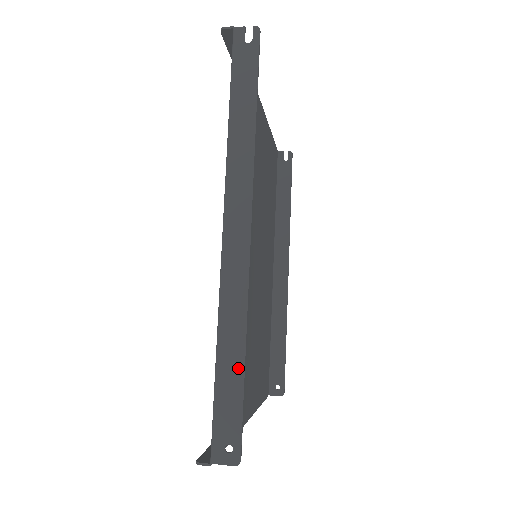
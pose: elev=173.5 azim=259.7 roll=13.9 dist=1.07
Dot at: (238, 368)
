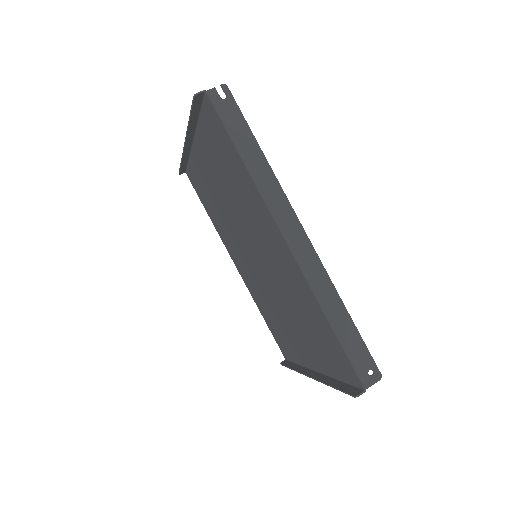
Dot at: (348, 321)
